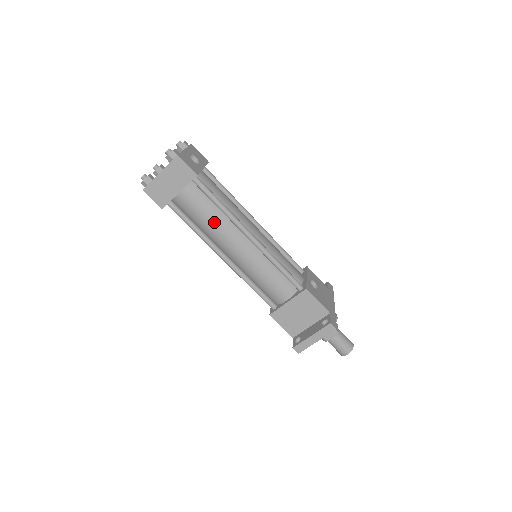
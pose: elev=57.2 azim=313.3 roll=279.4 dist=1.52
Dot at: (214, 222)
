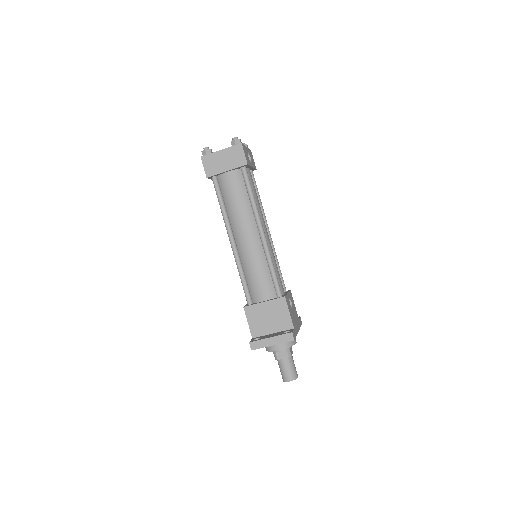
Dot at: (240, 207)
